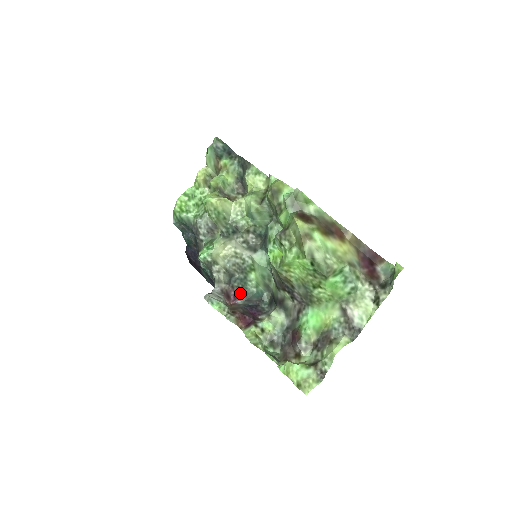
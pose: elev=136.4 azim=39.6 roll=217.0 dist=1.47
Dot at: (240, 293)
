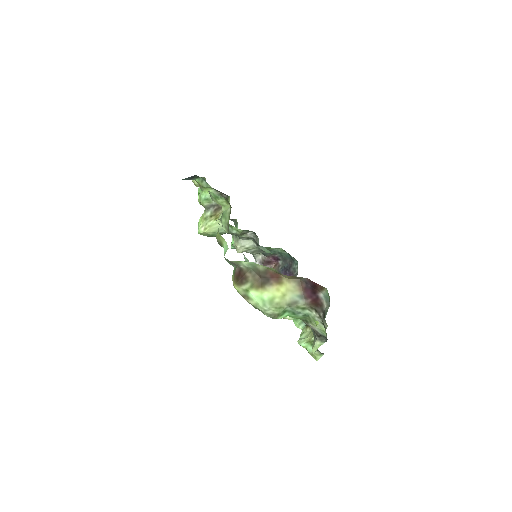
Dot at: (277, 256)
